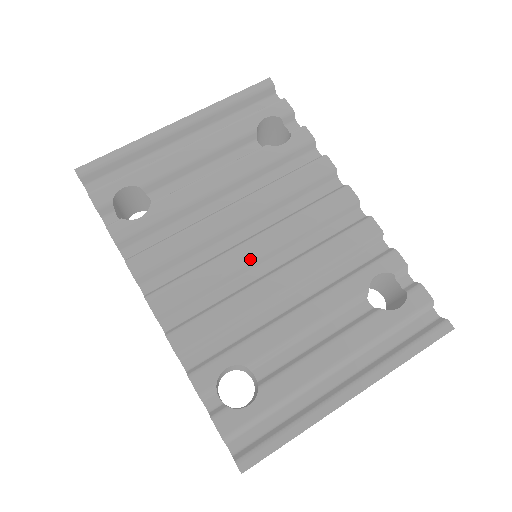
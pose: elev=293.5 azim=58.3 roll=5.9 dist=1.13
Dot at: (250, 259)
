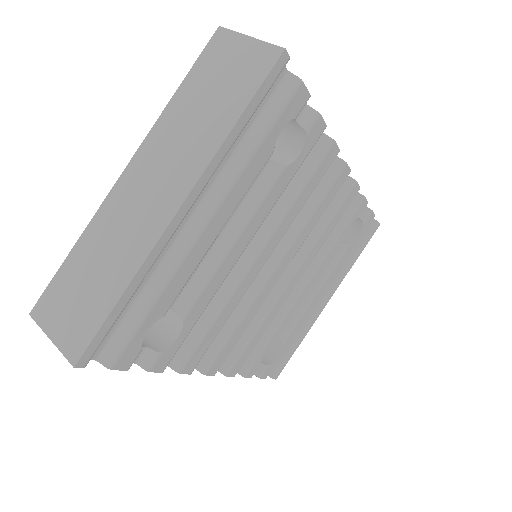
Dot at: (274, 285)
